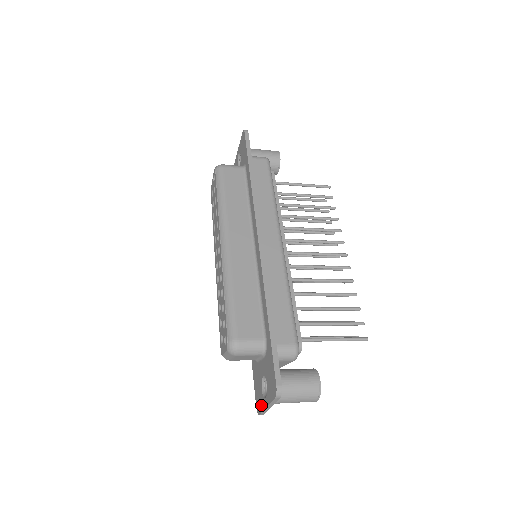
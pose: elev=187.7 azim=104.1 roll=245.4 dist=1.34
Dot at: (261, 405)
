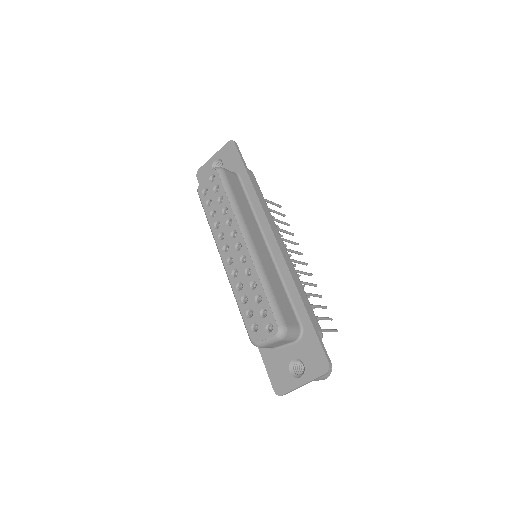
Dot at: (289, 386)
